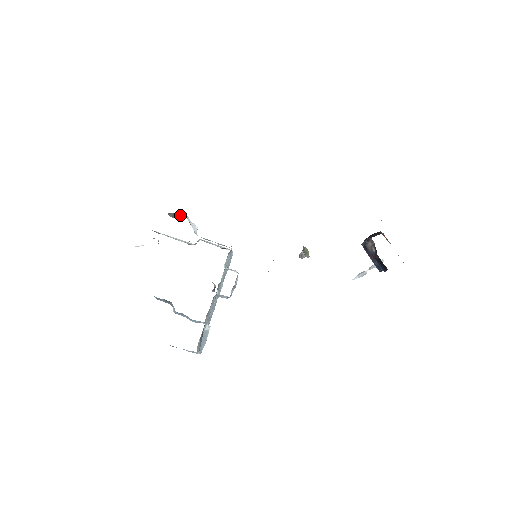
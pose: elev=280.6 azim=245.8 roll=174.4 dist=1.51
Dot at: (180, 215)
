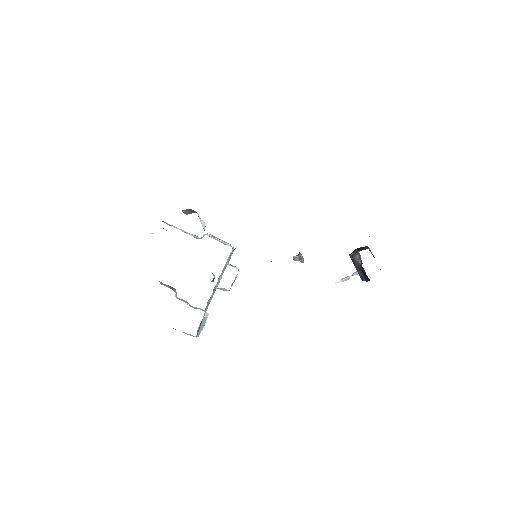
Dot at: (192, 212)
